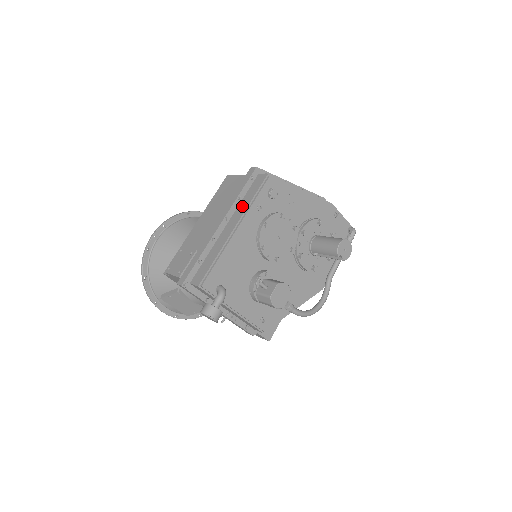
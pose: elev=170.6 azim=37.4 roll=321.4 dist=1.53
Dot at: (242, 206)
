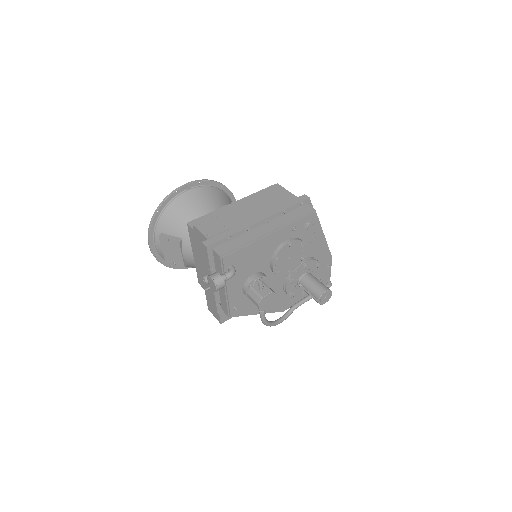
Dot at: (284, 219)
